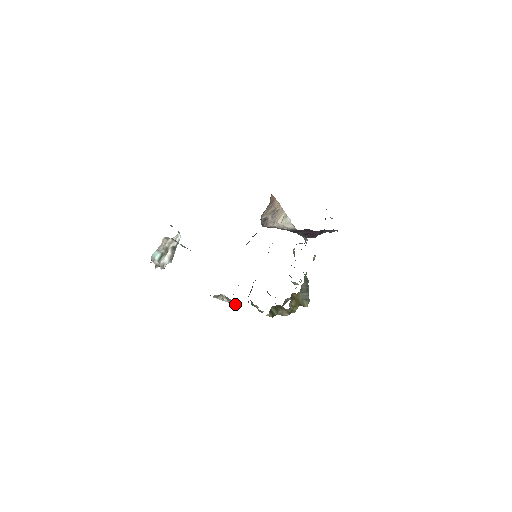
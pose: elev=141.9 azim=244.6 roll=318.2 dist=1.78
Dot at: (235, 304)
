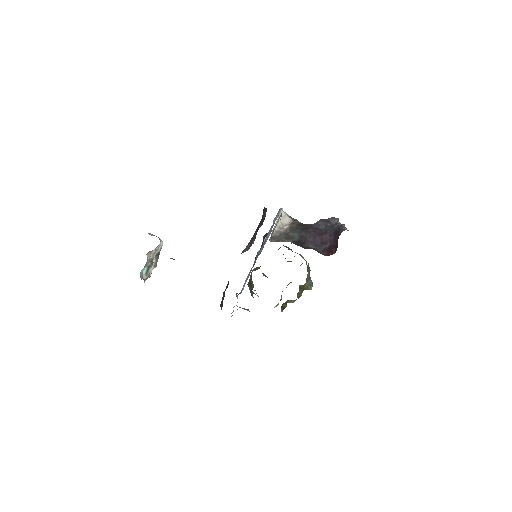
Dot at: (247, 310)
